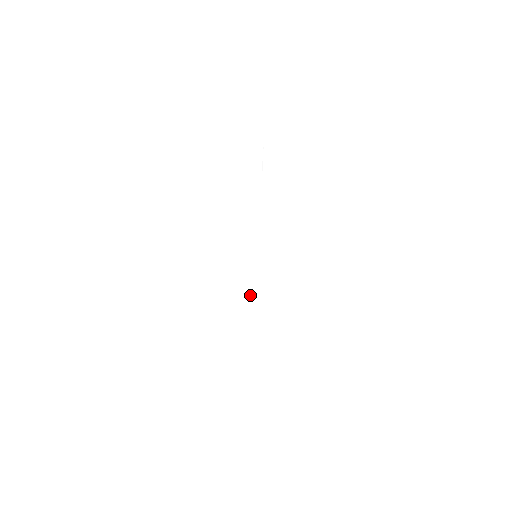
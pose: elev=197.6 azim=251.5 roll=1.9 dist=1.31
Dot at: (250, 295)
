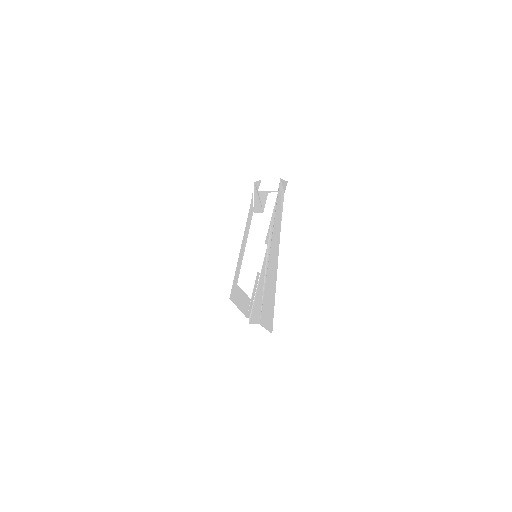
Dot at: (258, 282)
